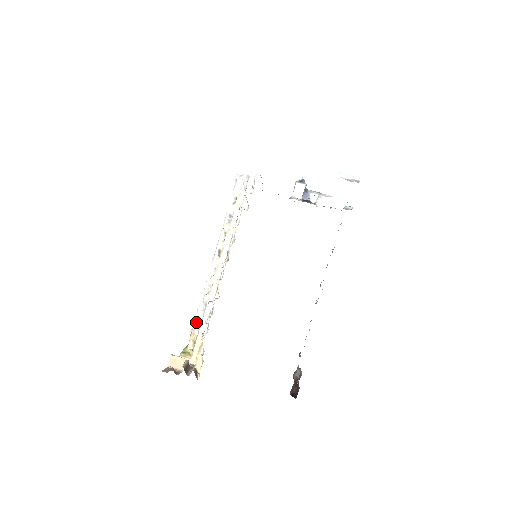
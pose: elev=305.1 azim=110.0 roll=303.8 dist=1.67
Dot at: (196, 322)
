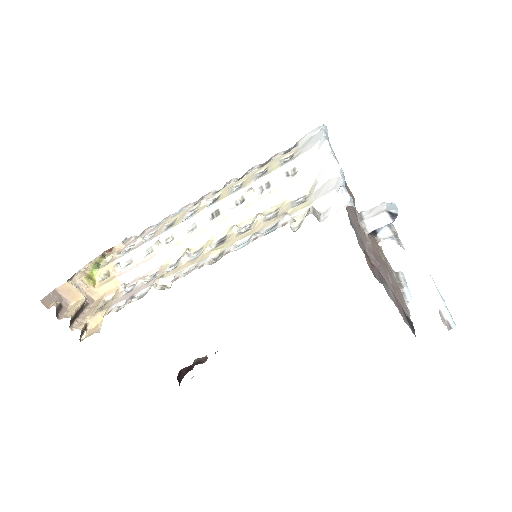
Dot at: (127, 257)
